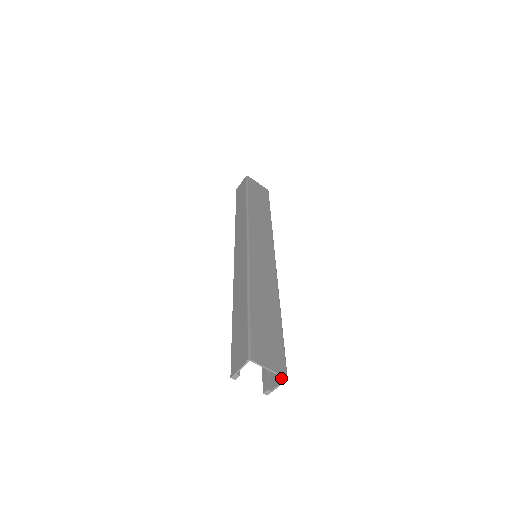
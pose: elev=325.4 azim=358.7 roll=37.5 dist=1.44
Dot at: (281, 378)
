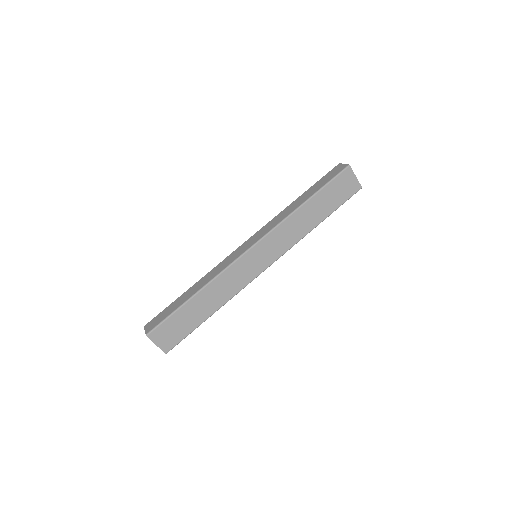
Dot at: (167, 349)
